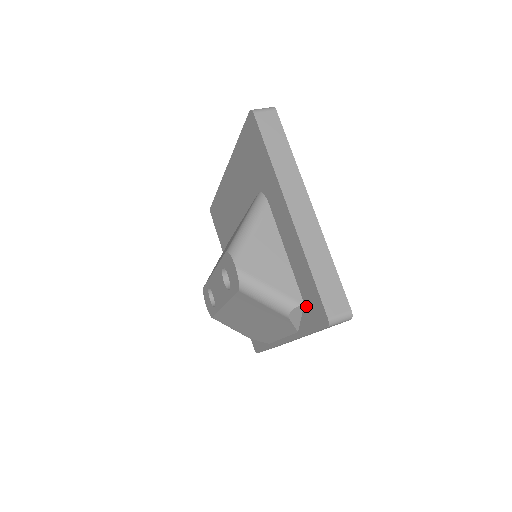
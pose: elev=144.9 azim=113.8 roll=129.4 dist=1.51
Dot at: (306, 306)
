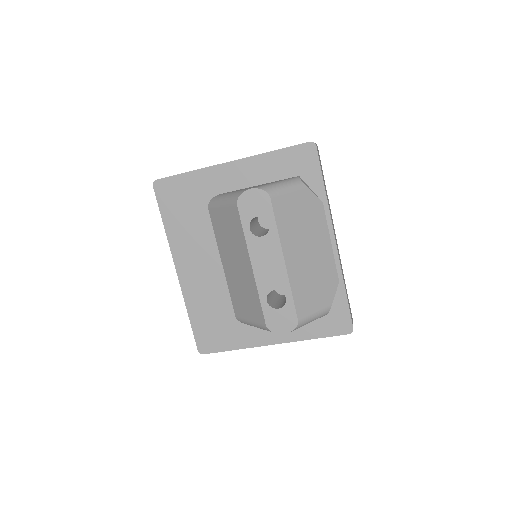
Dot at: (301, 173)
